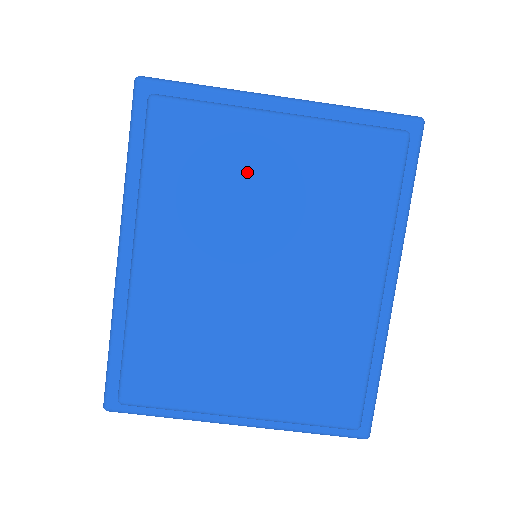
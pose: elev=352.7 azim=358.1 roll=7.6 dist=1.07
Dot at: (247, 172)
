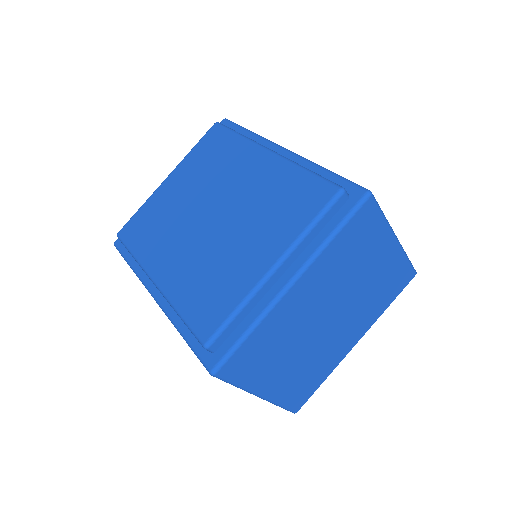
Dot at: (171, 203)
